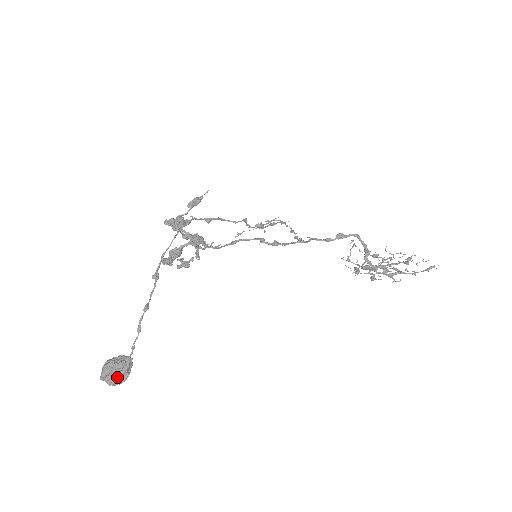
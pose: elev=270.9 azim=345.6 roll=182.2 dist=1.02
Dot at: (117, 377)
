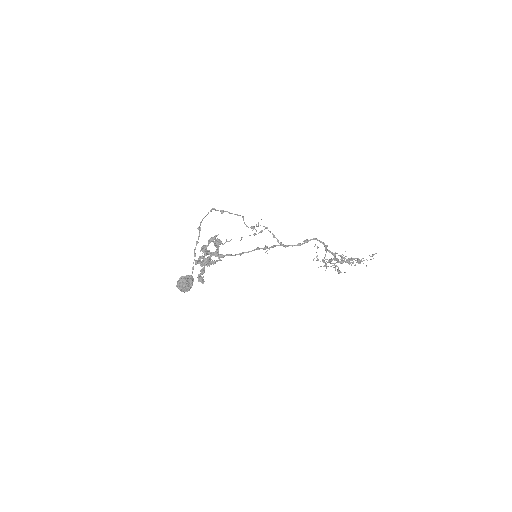
Dot at: (186, 282)
